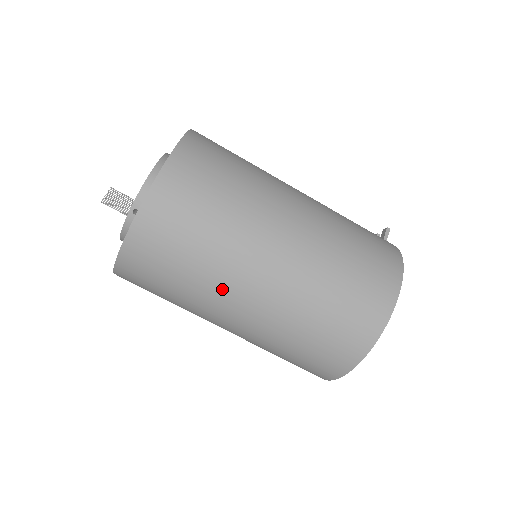
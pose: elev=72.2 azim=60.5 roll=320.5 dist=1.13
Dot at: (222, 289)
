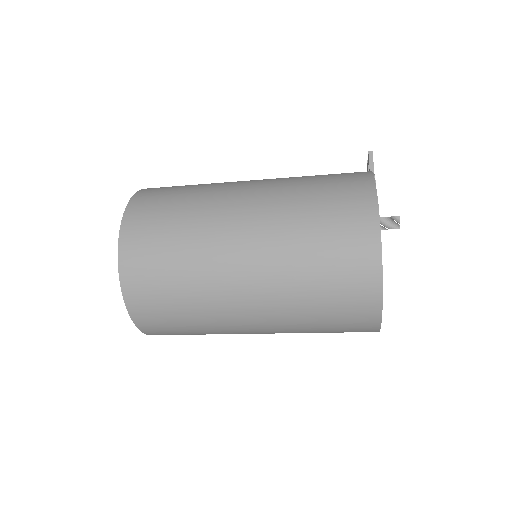
Dot at: (222, 312)
